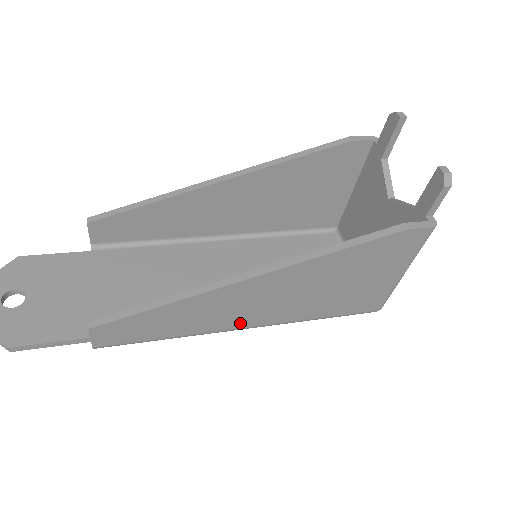
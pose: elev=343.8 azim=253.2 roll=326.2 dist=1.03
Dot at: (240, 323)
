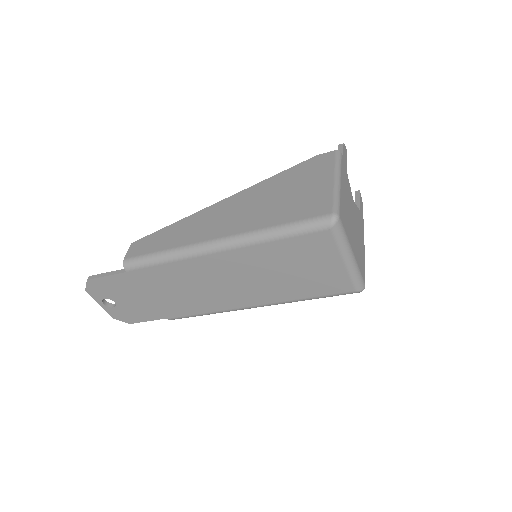
Dot at: (212, 235)
